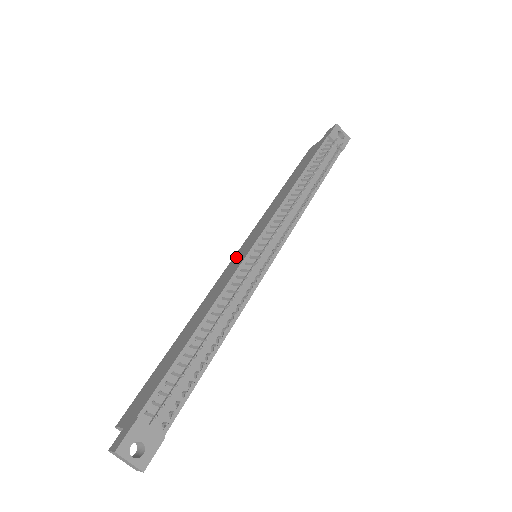
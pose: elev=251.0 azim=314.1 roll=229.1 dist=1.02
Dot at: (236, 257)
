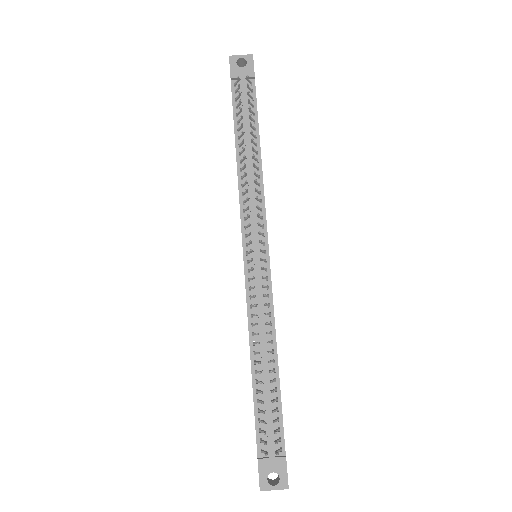
Dot at: occluded
